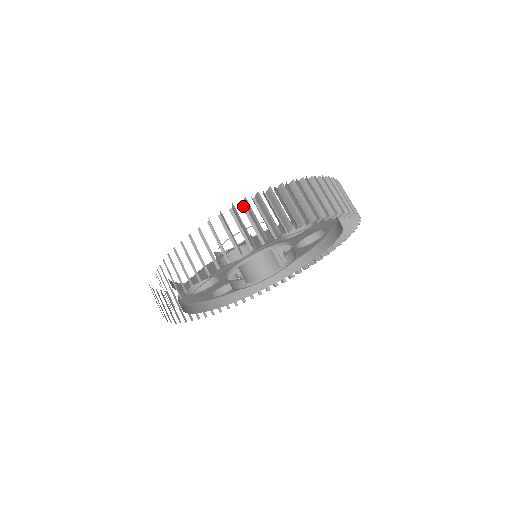
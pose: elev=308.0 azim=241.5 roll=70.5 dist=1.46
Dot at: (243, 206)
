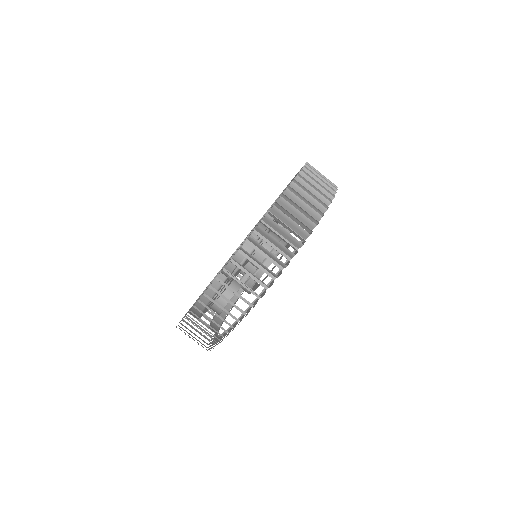
Dot at: (277, 206)
